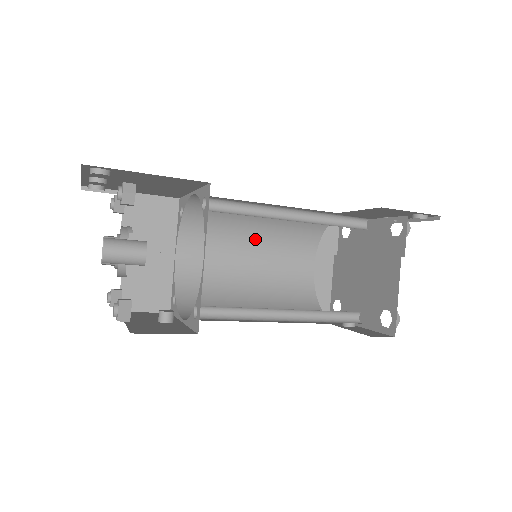
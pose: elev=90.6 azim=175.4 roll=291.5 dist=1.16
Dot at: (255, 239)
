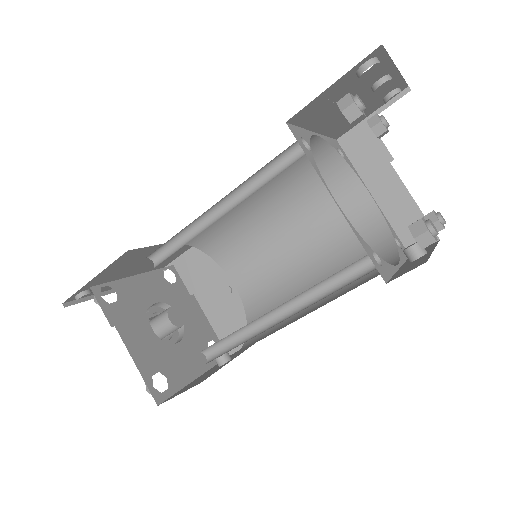
Dot at: (284, 221)
